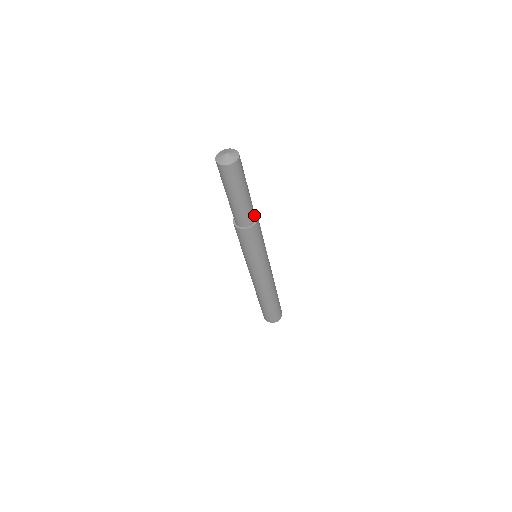
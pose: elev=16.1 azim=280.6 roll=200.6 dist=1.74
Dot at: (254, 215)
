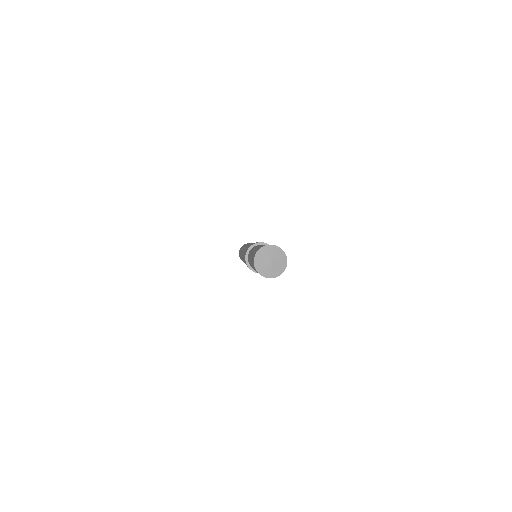
Dot at: occluded
